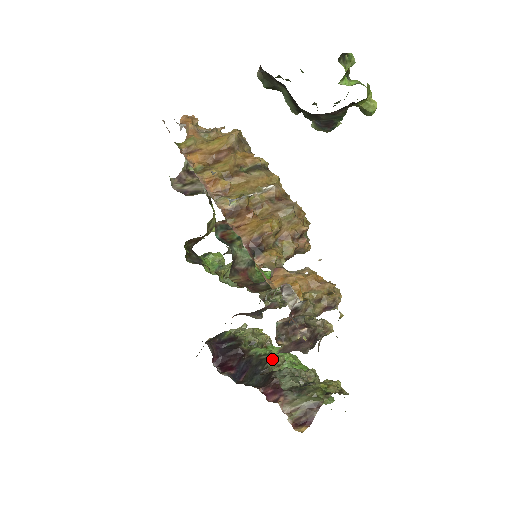
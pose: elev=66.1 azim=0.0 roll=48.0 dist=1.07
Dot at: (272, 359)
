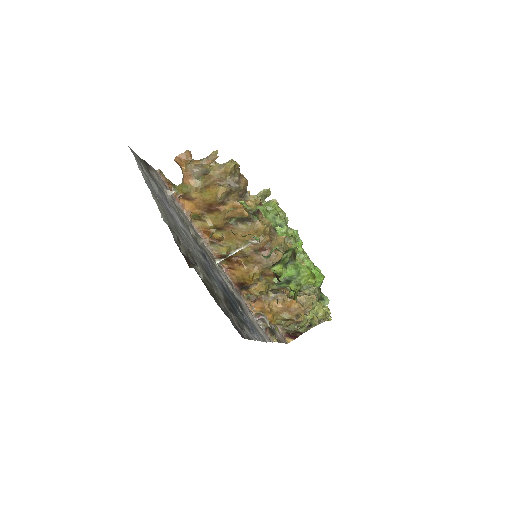
Dot at: occluded
